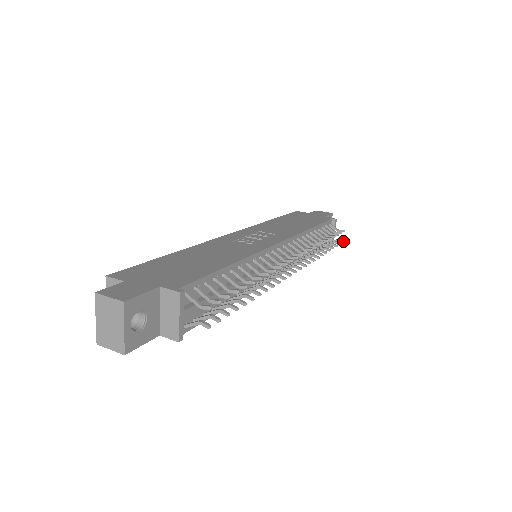
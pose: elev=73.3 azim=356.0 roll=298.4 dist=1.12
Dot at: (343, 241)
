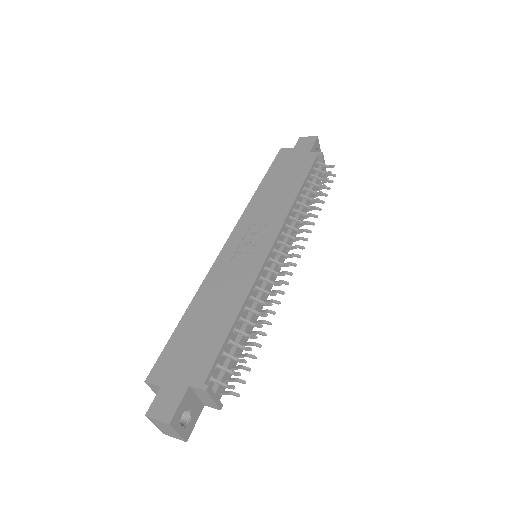
Dot at: (335, 175)
